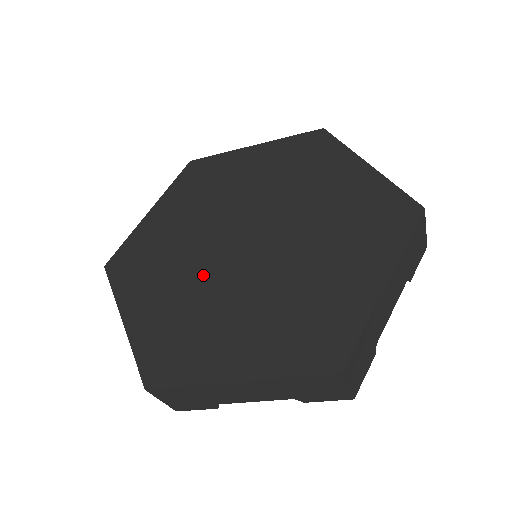
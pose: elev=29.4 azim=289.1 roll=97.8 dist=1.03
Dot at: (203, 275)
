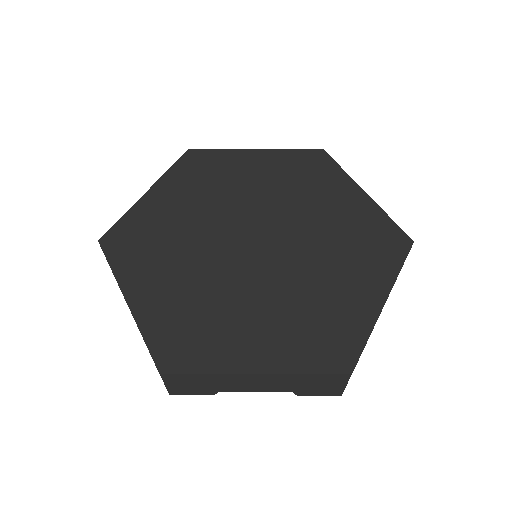
Dot at: (213, 268)
